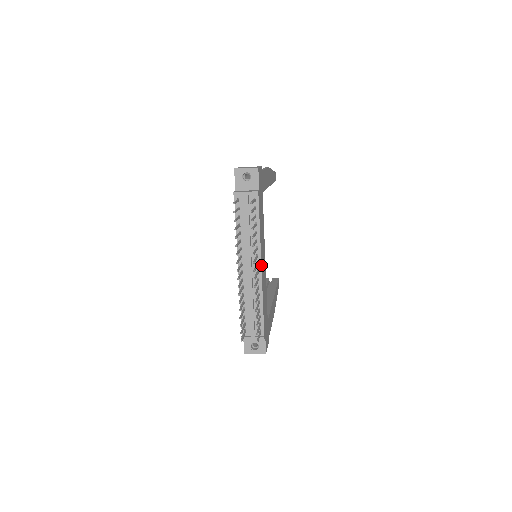
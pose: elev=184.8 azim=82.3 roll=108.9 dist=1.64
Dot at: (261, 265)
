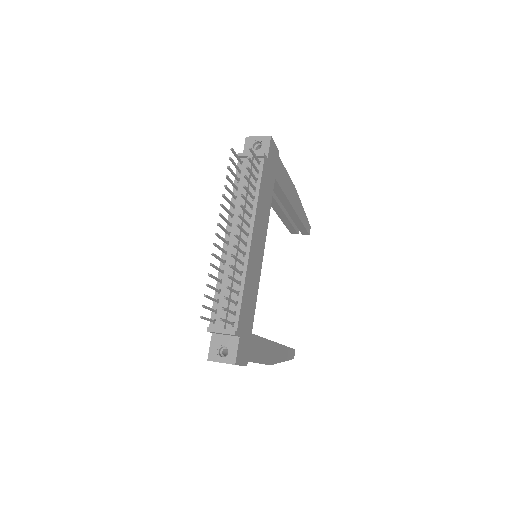
Dot at: (252, 237)
